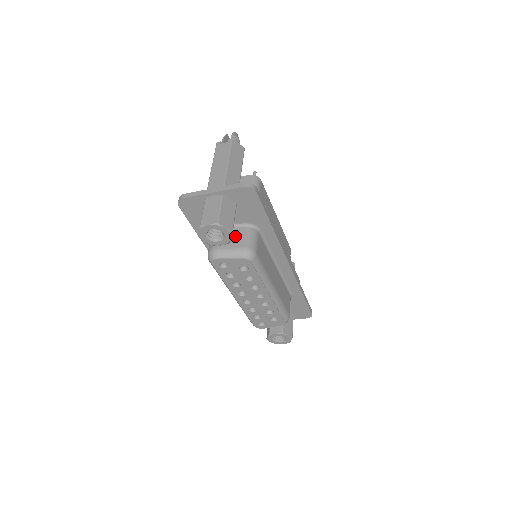
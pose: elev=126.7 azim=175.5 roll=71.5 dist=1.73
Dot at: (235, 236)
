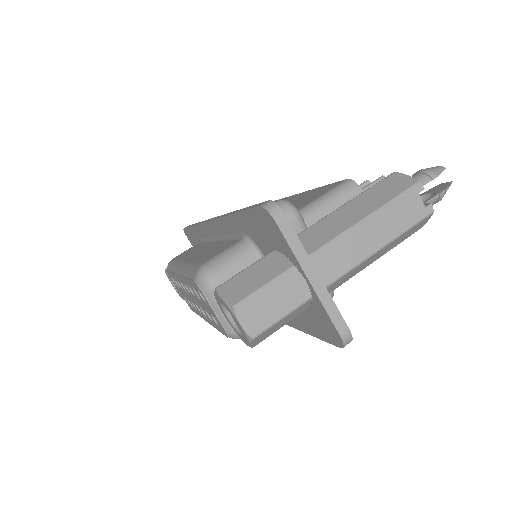
Dot at: occluded
